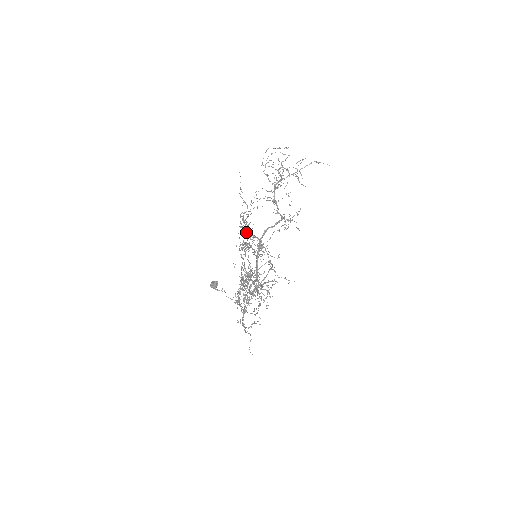
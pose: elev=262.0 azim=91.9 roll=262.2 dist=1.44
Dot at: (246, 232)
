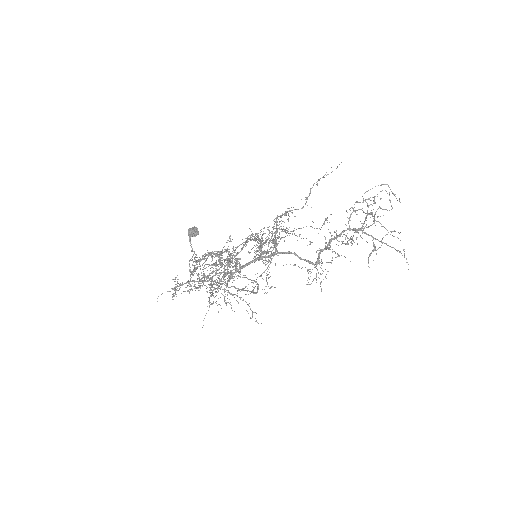
Dot at: occluded
